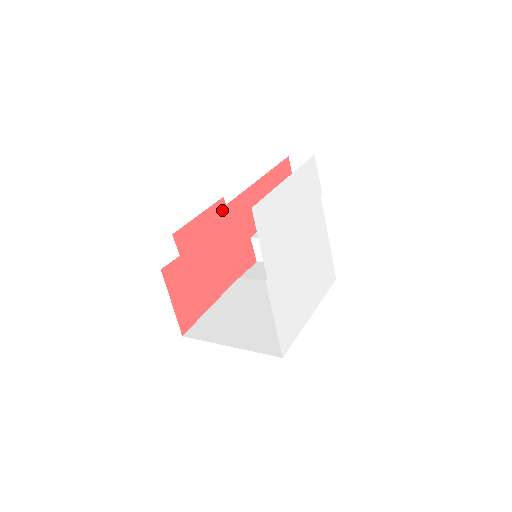
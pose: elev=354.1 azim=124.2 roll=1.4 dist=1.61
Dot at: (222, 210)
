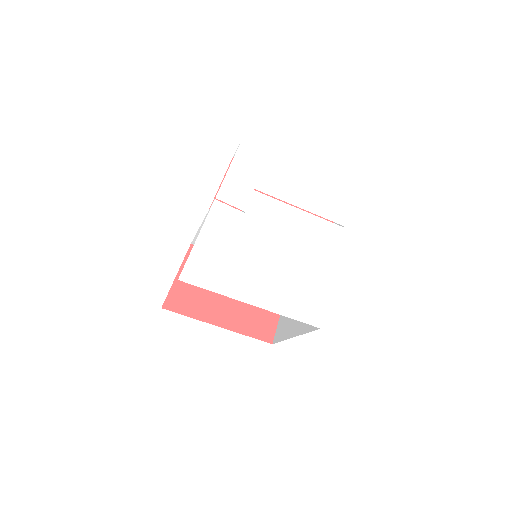
Dot at: occluded
